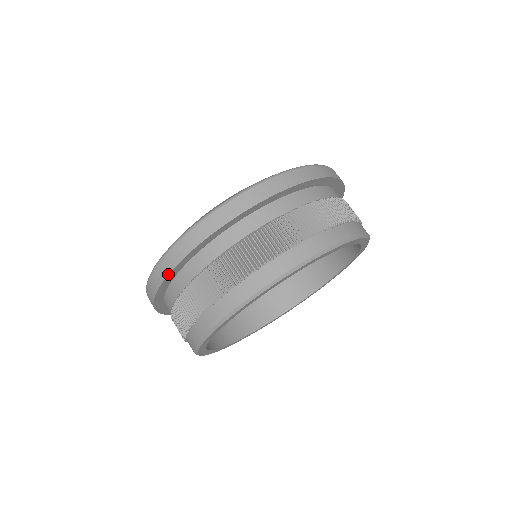
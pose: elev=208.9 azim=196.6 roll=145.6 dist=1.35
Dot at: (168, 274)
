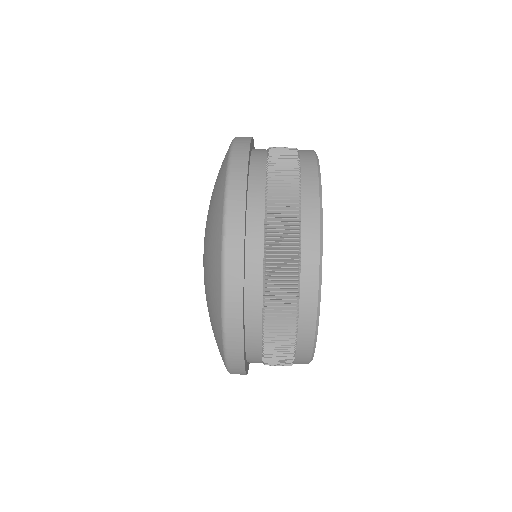
Dot at: (243, 280)
